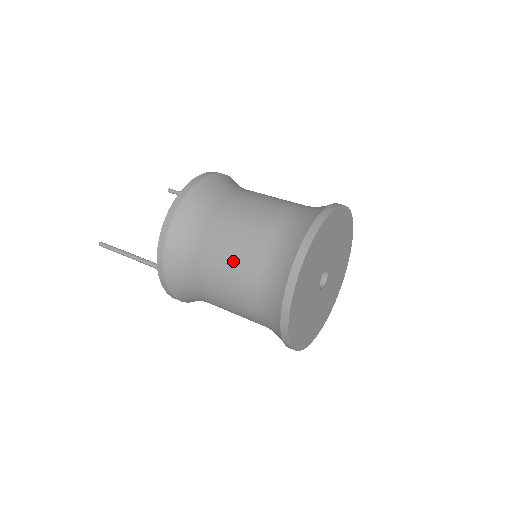
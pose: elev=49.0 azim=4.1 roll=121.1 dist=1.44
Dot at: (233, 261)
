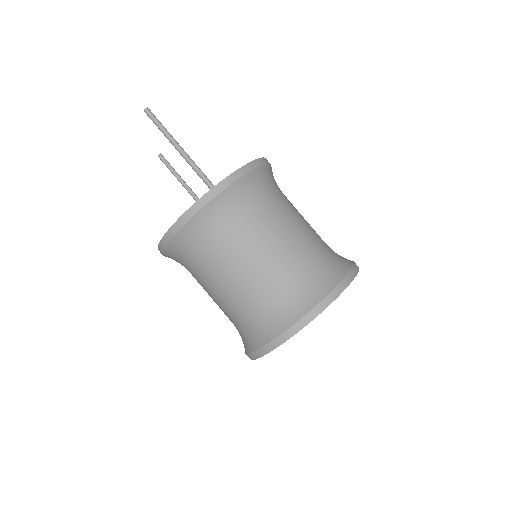
Dot at: (299, 232)
